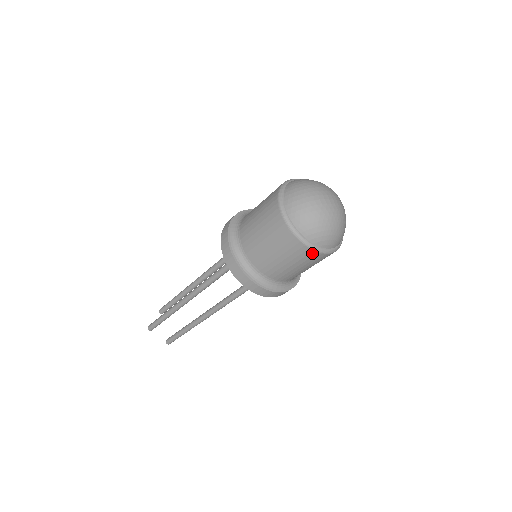
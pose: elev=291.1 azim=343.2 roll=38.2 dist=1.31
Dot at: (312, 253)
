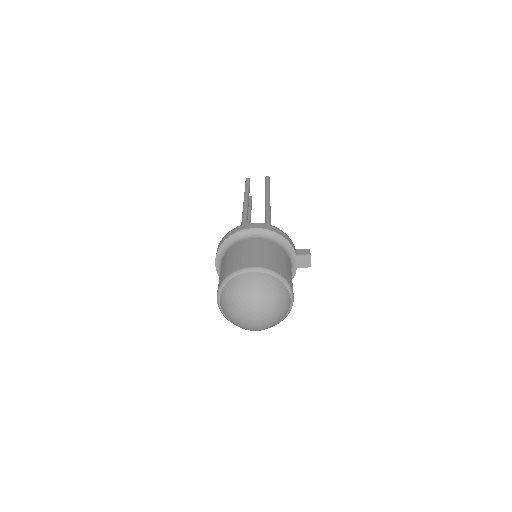
Dot at: occluded
